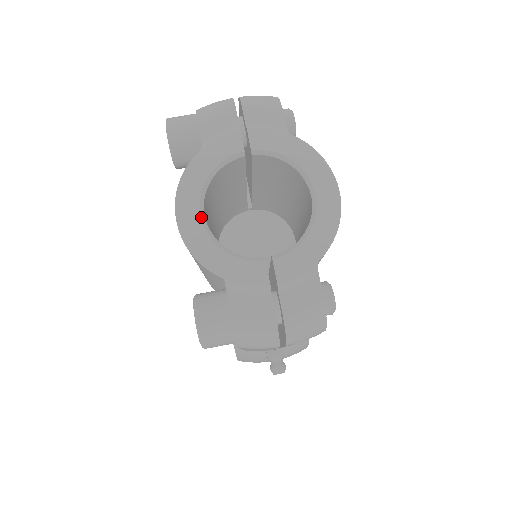
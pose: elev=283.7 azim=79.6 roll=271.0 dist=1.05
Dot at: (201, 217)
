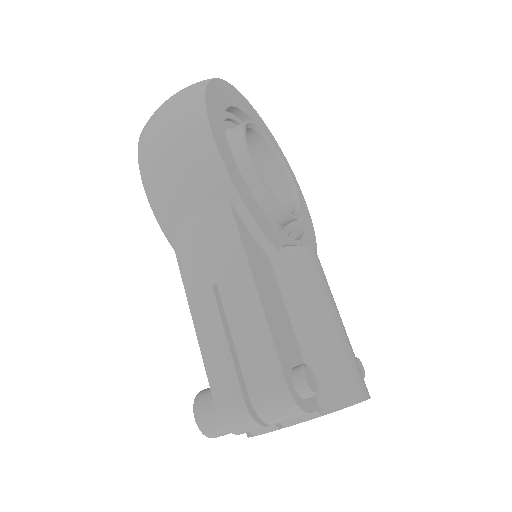
Dot at: occluded
